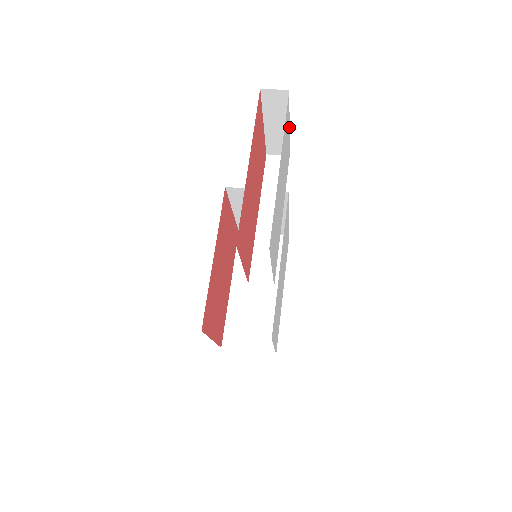
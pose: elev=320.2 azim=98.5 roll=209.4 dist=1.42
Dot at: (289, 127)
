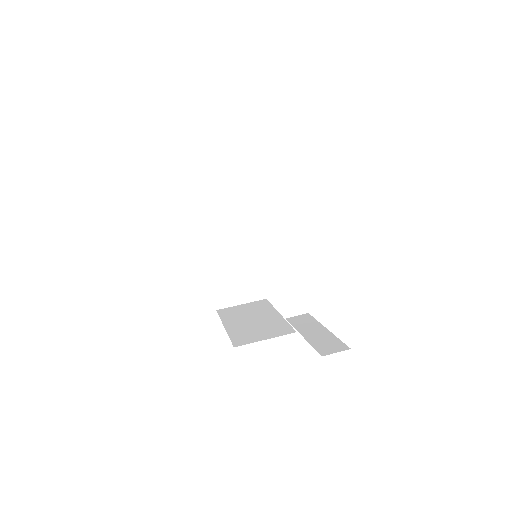
Dot at: occluded
